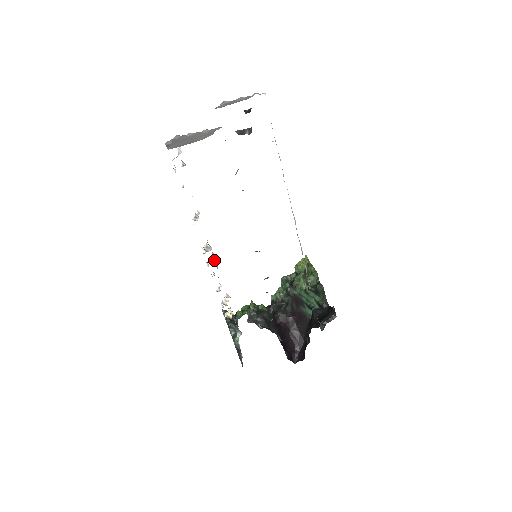
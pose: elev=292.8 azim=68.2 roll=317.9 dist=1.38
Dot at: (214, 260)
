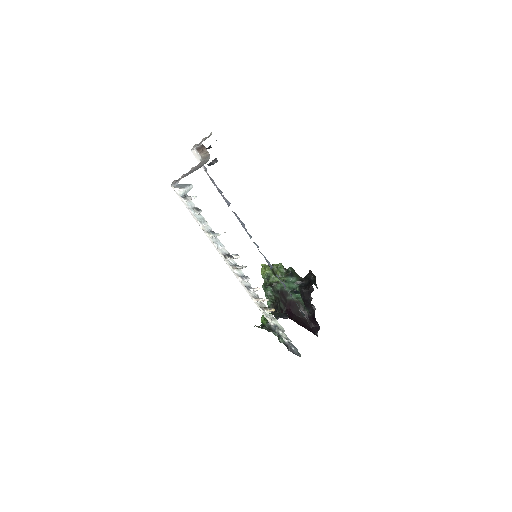
Dot at: occluded
